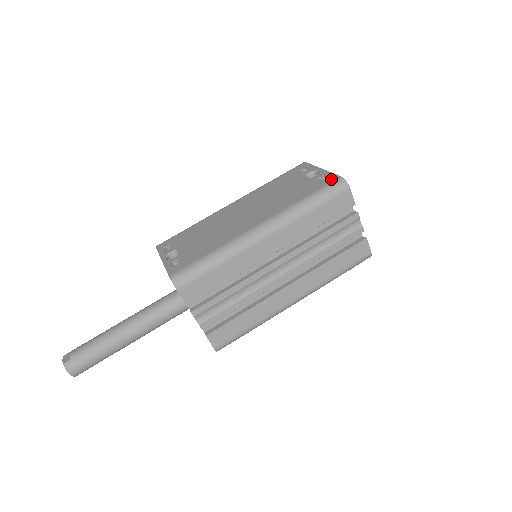
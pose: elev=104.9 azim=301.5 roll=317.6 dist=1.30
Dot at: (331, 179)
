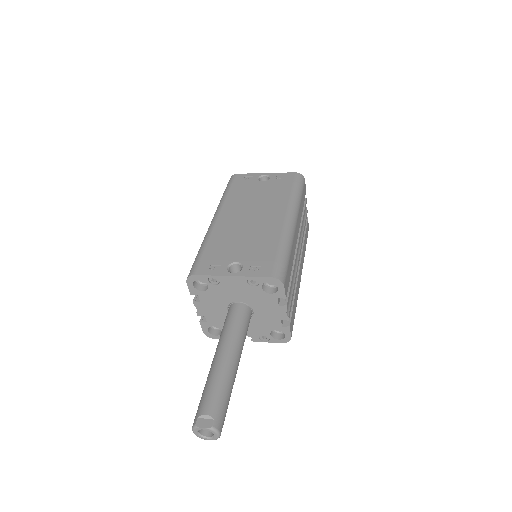
Dot at: (291, 176)
